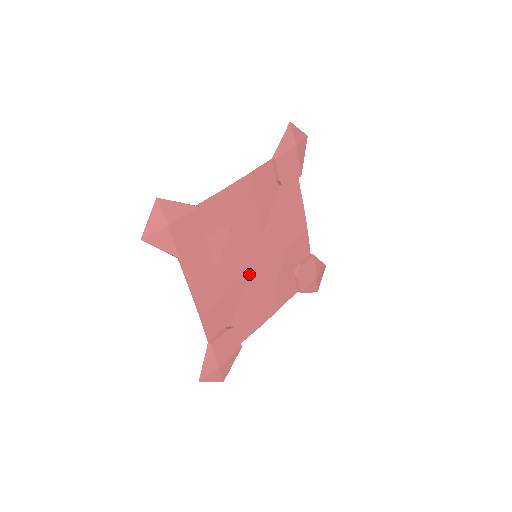
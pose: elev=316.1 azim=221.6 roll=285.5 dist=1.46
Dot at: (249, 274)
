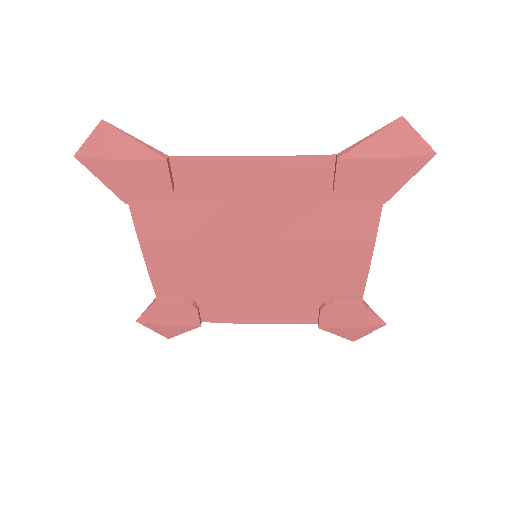
Dot at: (238, 268)
